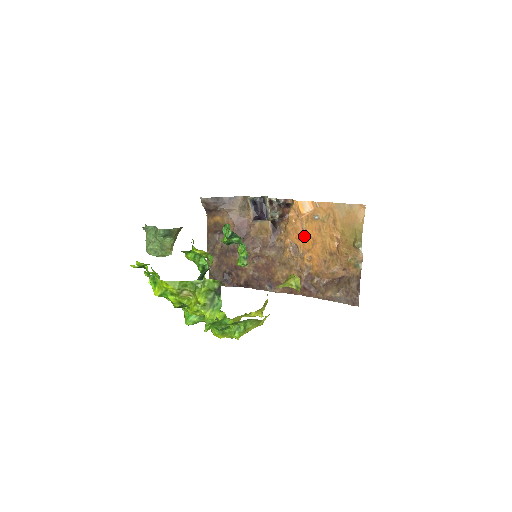
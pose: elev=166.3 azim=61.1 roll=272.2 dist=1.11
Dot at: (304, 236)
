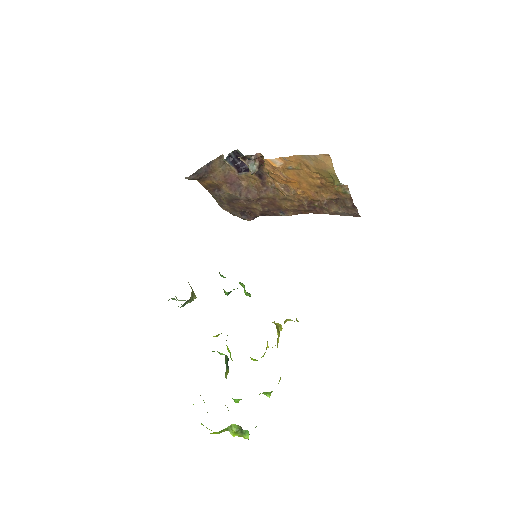
Dot at: (288, 180)
